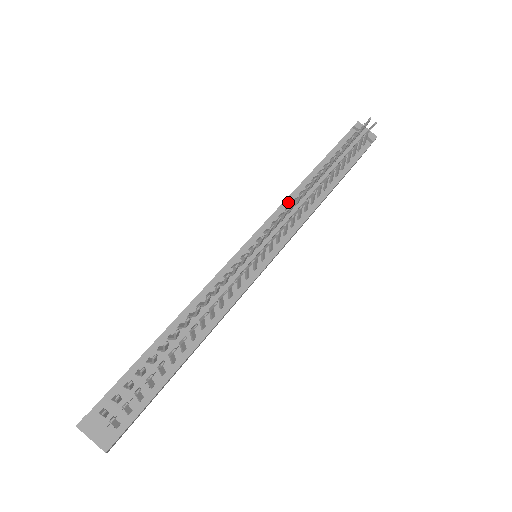
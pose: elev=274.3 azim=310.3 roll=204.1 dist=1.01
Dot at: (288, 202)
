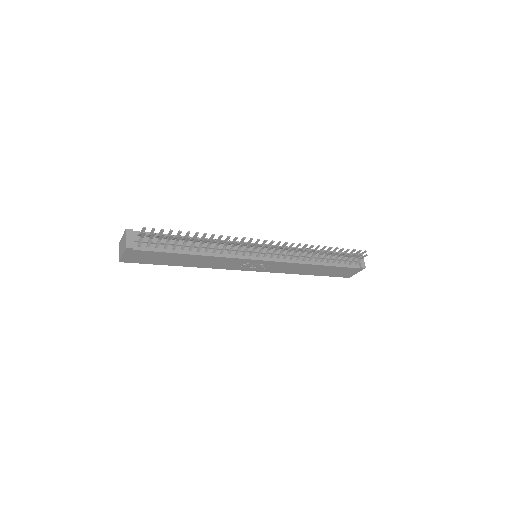
Dot at: occluded
